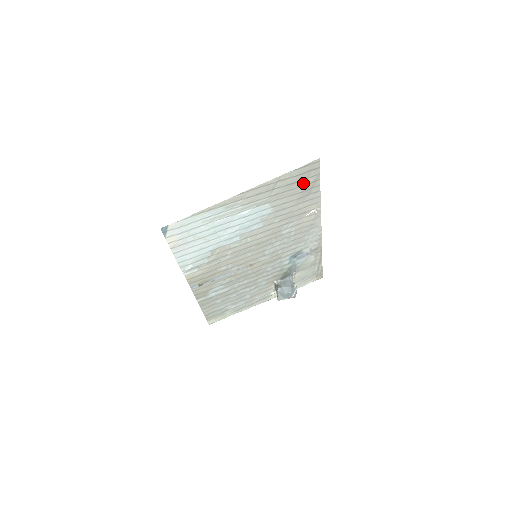
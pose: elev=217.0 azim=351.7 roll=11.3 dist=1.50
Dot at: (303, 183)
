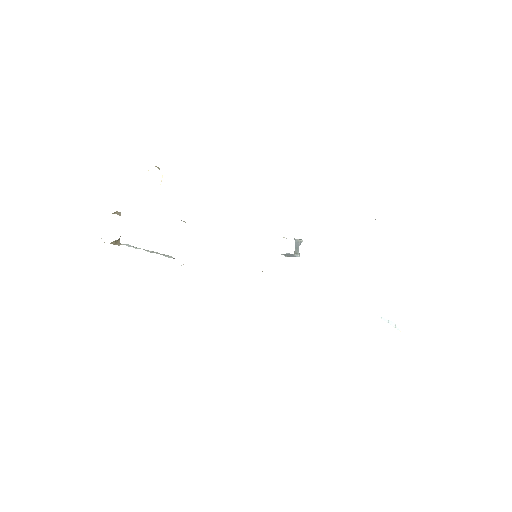
Dot at: occluded
